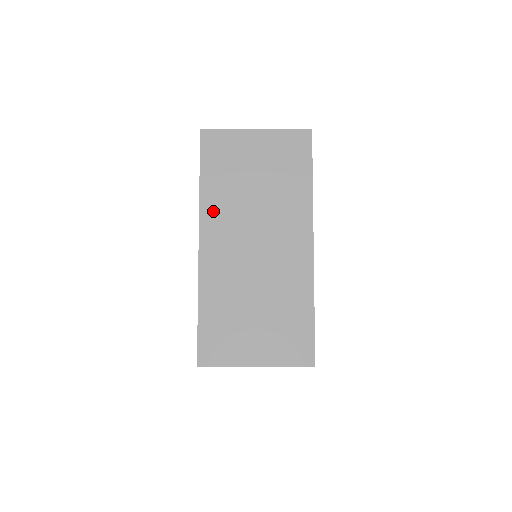
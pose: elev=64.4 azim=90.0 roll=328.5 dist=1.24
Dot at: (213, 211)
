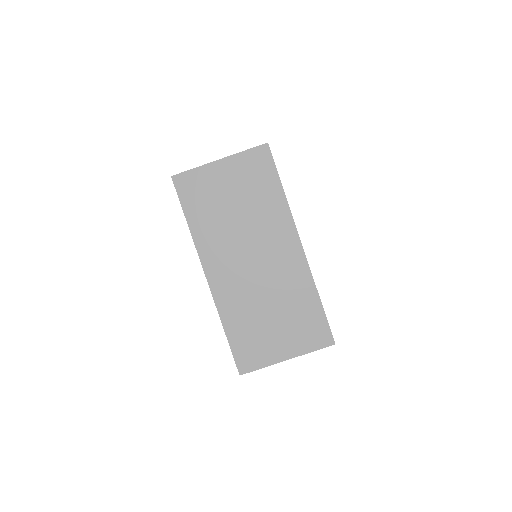
Dot at: (207, 244)
